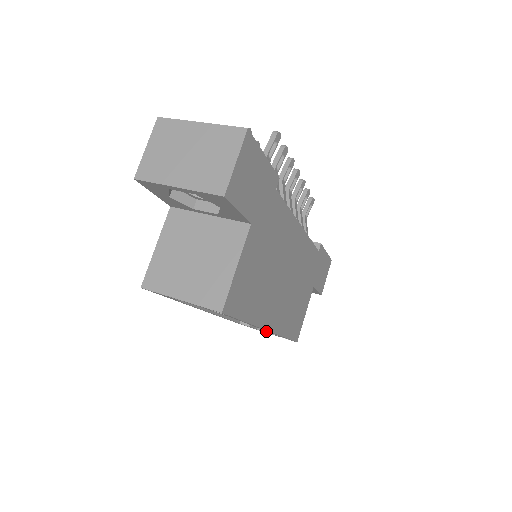
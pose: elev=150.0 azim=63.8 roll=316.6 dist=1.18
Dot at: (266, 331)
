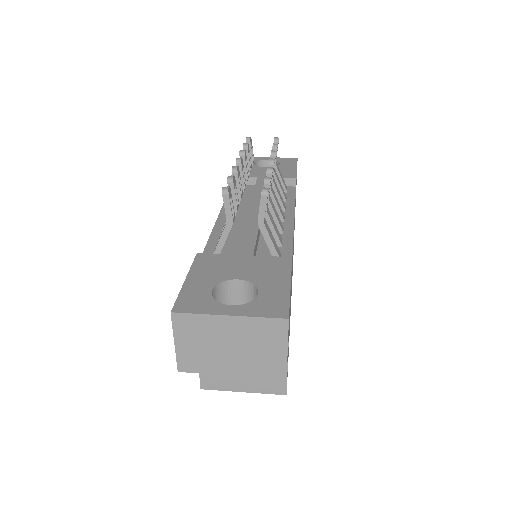
Dot at: occluded
